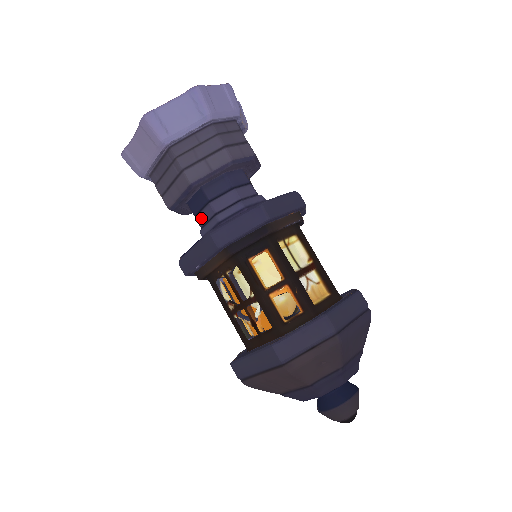
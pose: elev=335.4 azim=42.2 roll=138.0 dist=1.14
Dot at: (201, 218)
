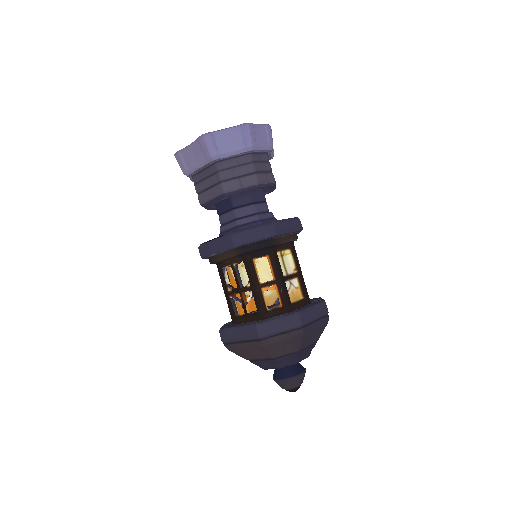
Dot at: (223, 218)
